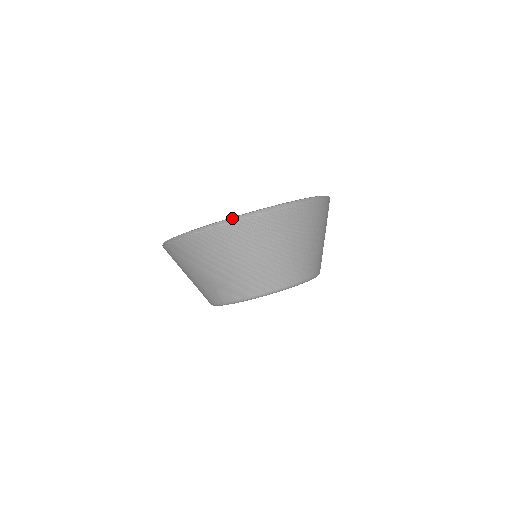
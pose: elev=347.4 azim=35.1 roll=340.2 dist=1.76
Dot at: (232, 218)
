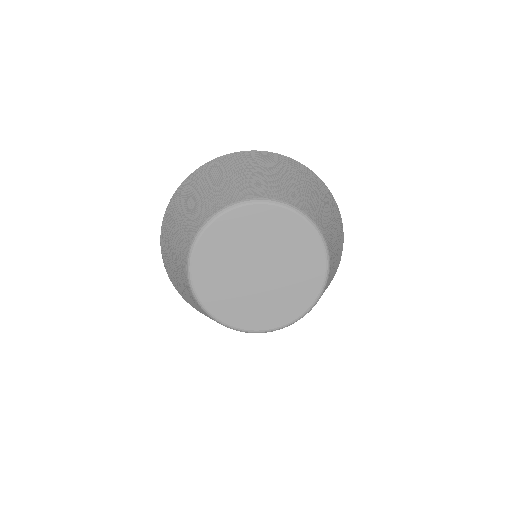
Dot at: occluded
